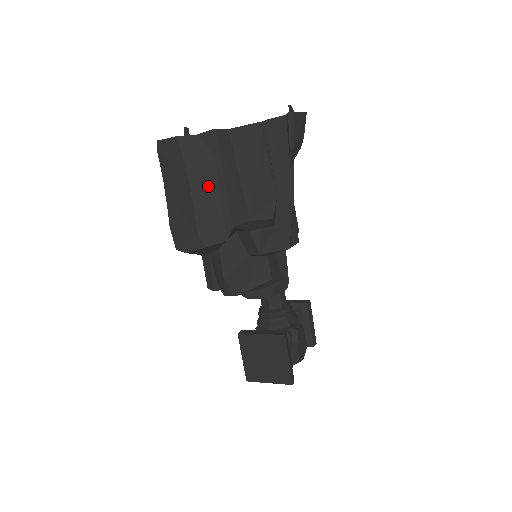
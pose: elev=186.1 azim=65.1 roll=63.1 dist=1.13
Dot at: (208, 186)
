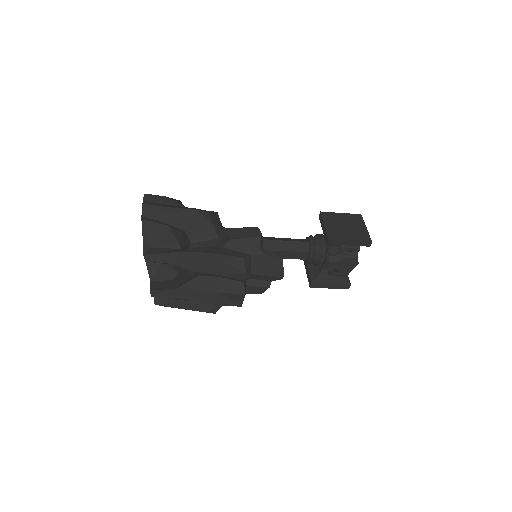
Dot at: occluded
